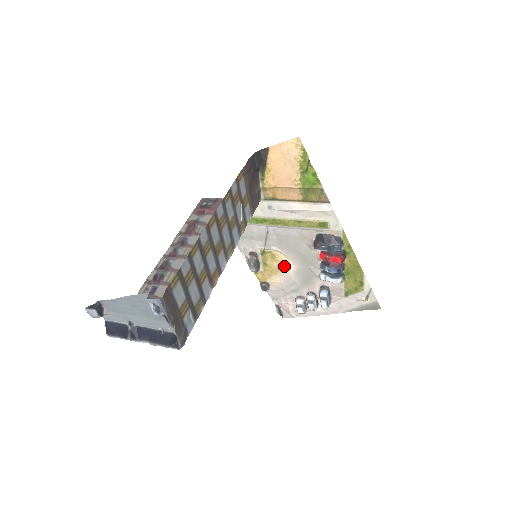
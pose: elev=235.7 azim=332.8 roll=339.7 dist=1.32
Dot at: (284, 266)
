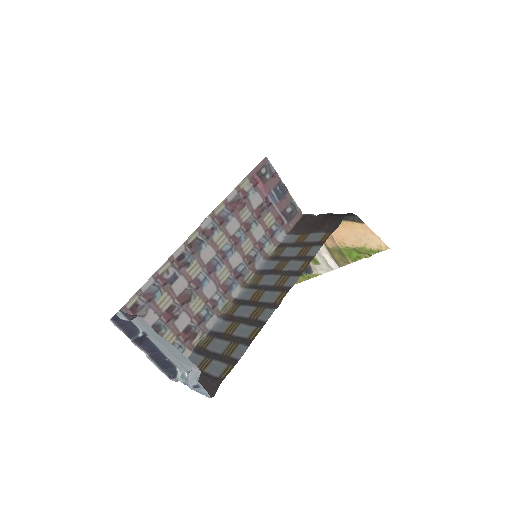
Dot at: occluded
